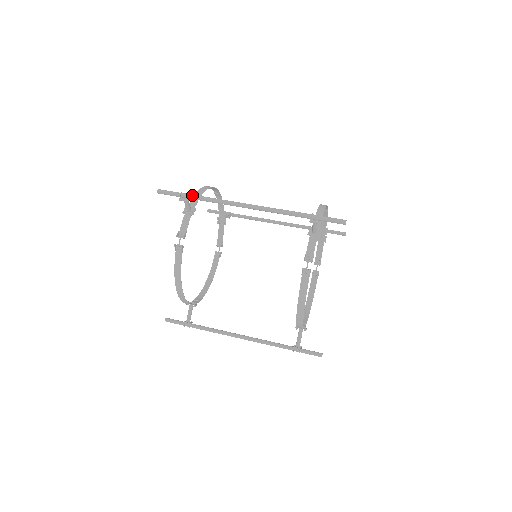
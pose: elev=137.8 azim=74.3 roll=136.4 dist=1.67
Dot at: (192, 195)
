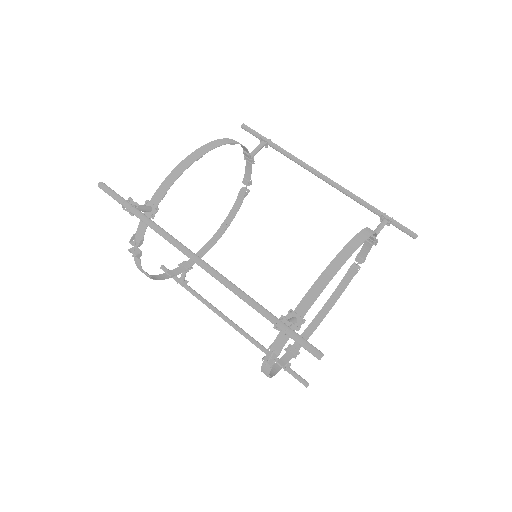
Dot at: (136, 213)
